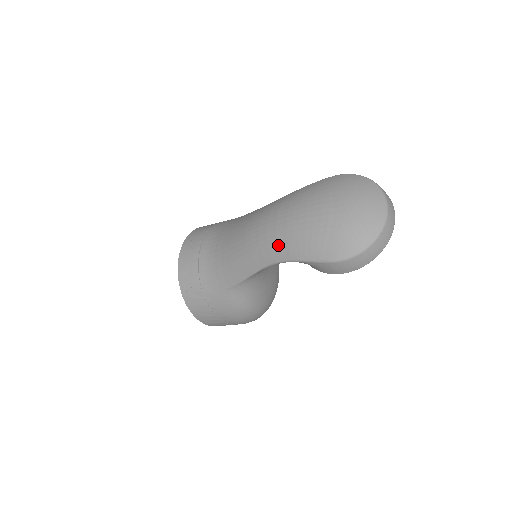
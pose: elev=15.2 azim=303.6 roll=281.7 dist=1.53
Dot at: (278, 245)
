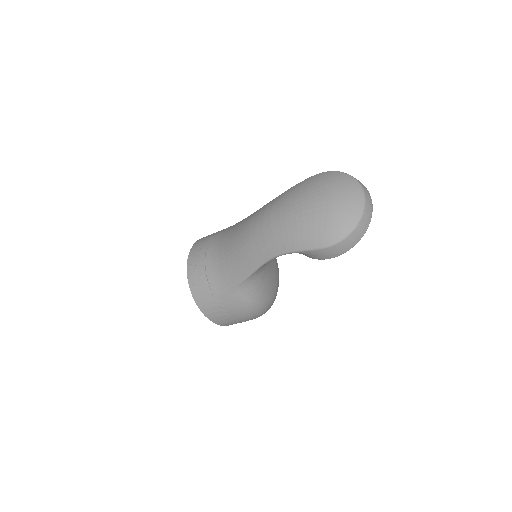
Dot at: (275, 241)
